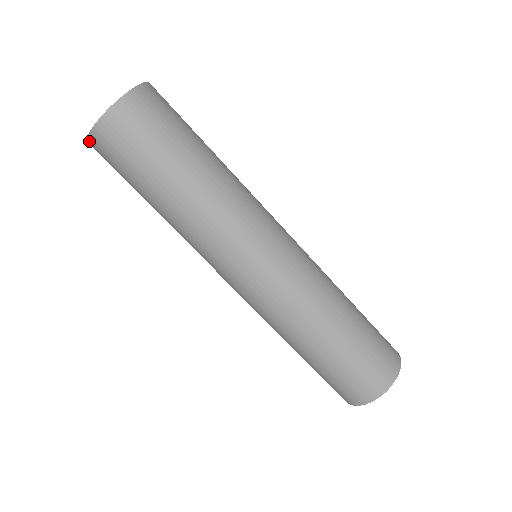
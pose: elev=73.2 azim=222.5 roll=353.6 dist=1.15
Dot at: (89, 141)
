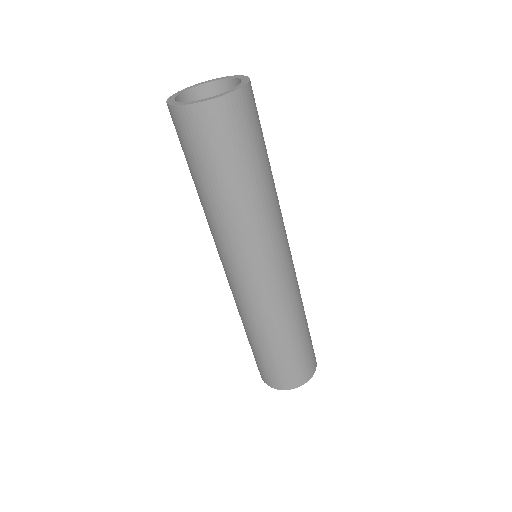
Dot at: (167, 105)
